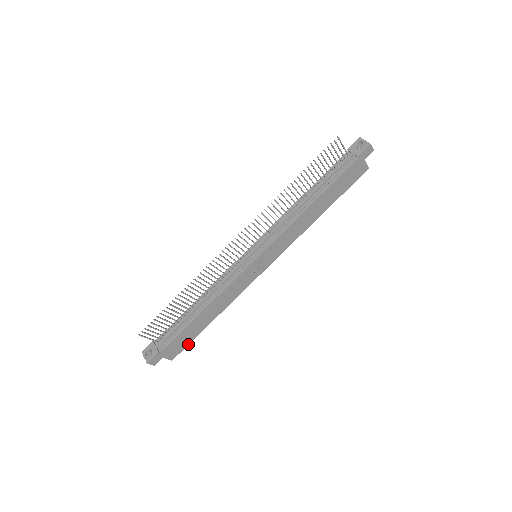
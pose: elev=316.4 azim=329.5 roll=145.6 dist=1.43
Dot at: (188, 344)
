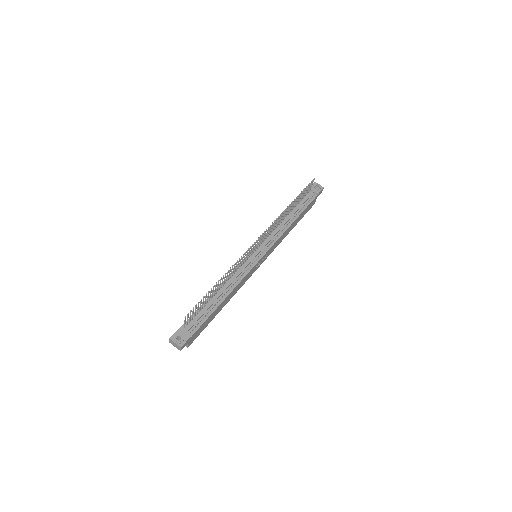
Dot at: occluded
